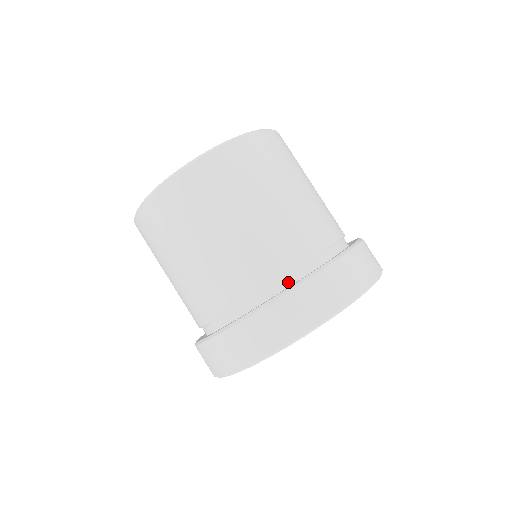
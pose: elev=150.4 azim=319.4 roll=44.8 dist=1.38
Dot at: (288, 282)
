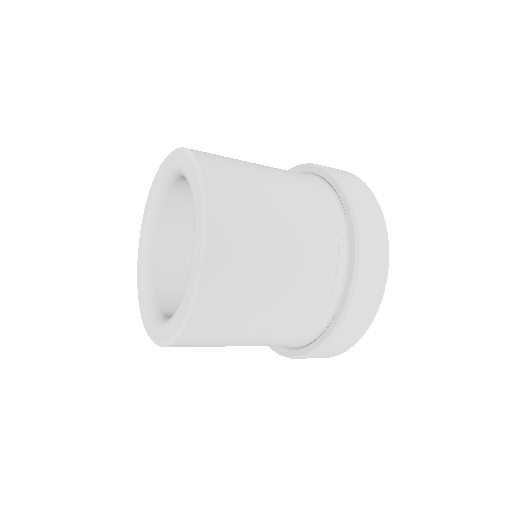
Dot at: (326, 316)
